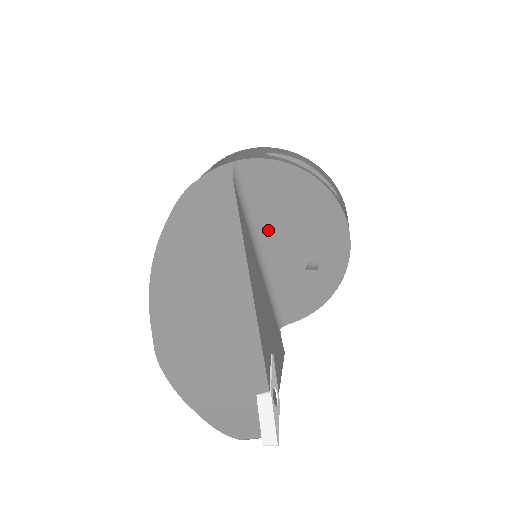
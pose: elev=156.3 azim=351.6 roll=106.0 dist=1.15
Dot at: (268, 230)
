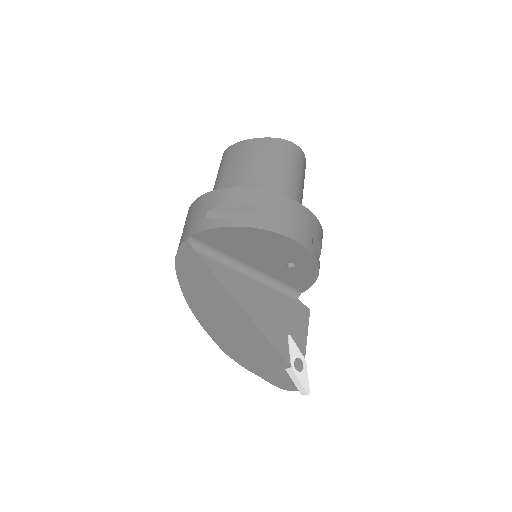
Dot at: (244, 259)
